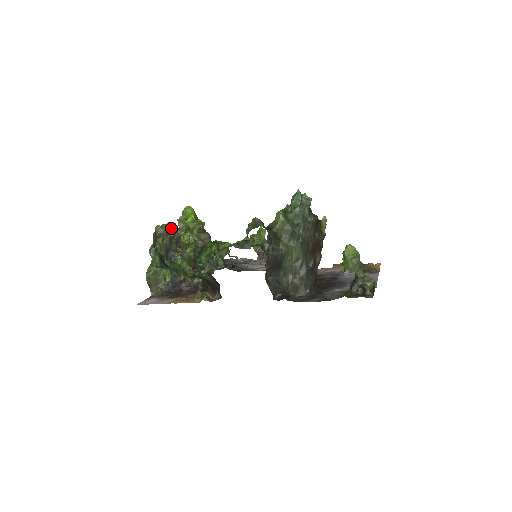
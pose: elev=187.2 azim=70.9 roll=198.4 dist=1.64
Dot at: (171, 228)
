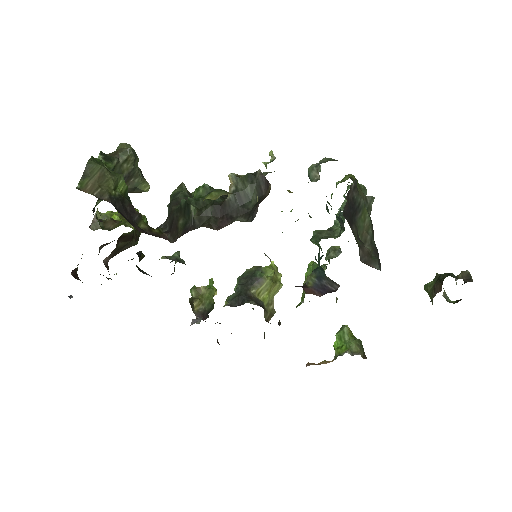
Dot at: occluded
